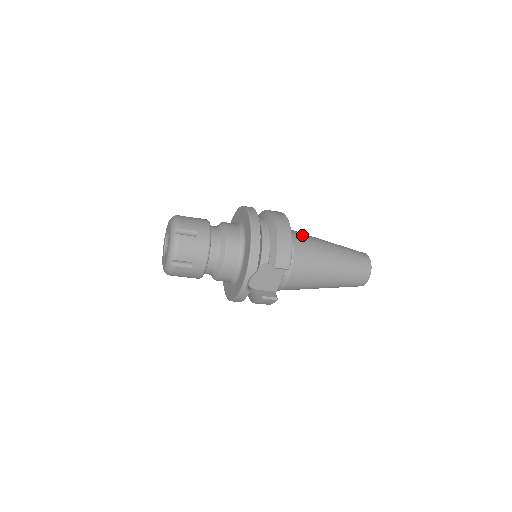
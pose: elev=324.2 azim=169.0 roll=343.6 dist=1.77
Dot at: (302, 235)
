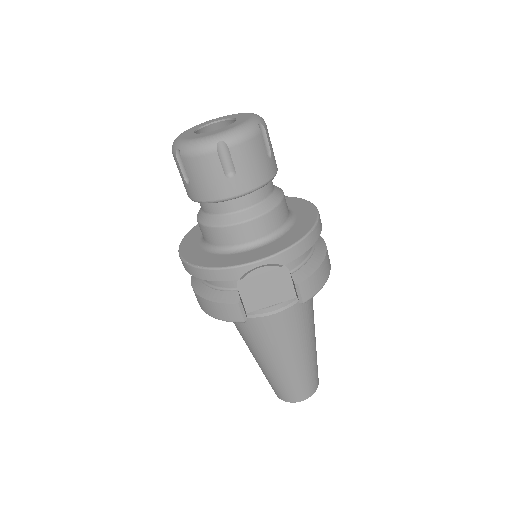
Dot at: occluded
